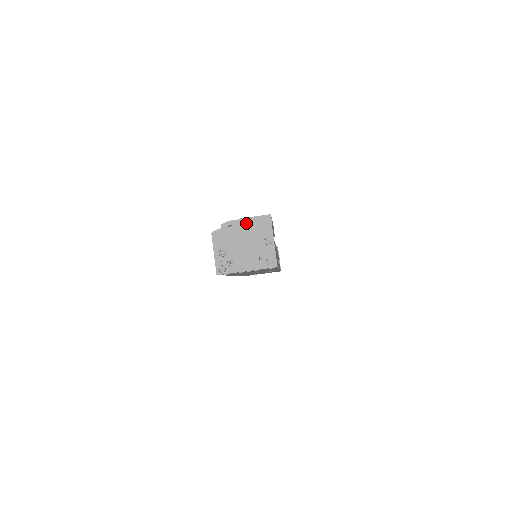
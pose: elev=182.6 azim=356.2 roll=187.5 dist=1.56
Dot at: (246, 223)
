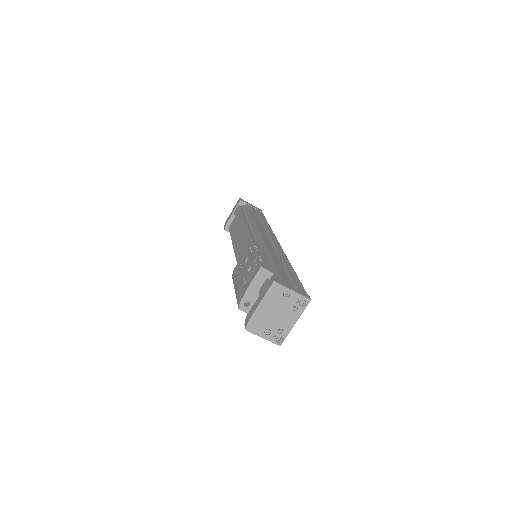
Dot at: (252, 290)
